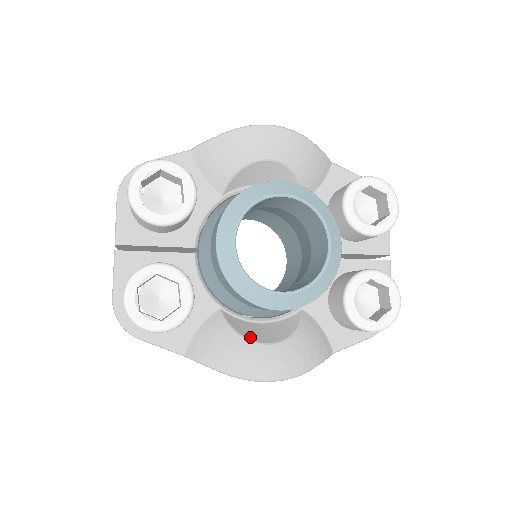
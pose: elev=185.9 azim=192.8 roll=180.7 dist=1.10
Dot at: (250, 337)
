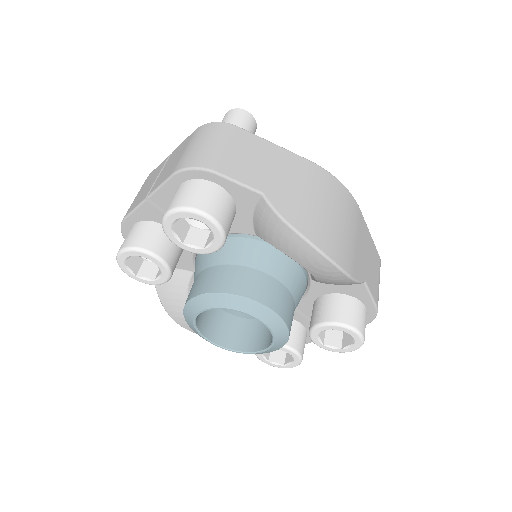
Dot at: occluded
